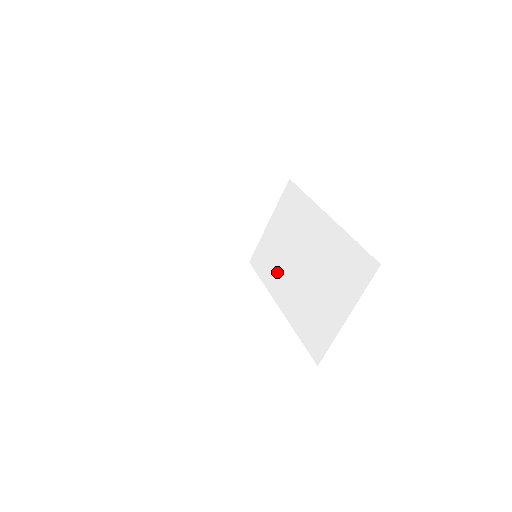
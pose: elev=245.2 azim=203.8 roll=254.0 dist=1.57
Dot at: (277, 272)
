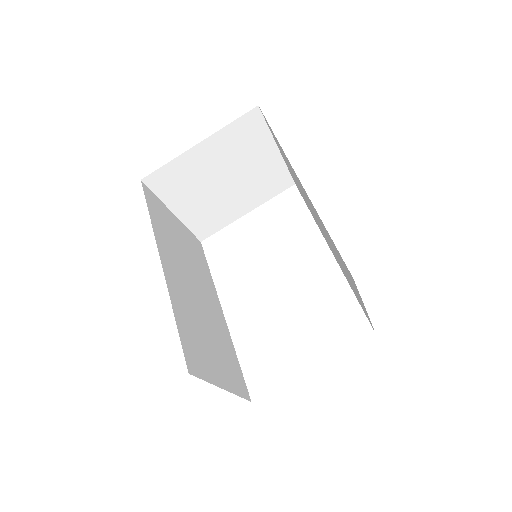
Dot at: occluded
